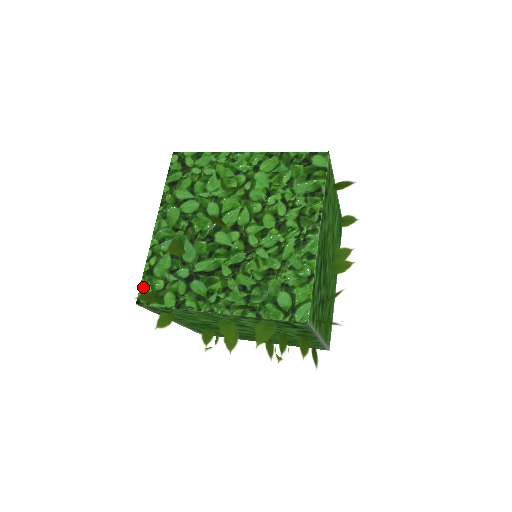
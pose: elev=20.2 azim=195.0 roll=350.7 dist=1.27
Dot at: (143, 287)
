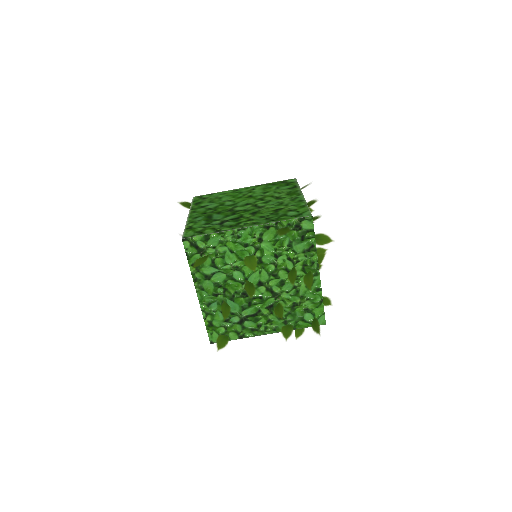
Dot at: (186, 233)
